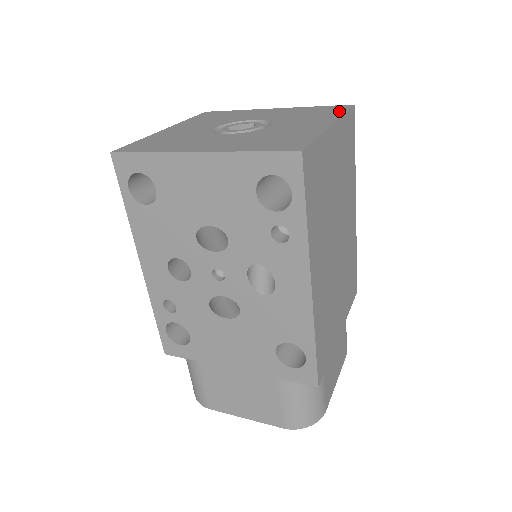
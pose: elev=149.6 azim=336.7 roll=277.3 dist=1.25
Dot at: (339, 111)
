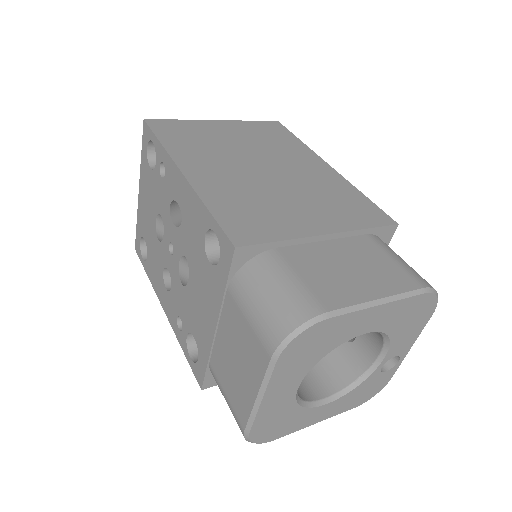
Dot at: occluded
